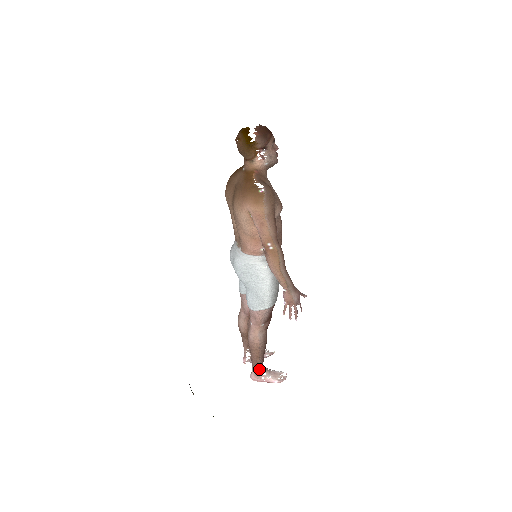
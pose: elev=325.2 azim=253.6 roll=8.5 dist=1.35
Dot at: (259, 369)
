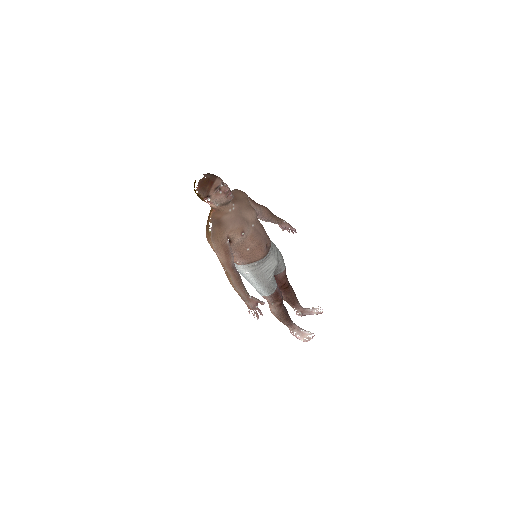
Dot at: (290, 328)
